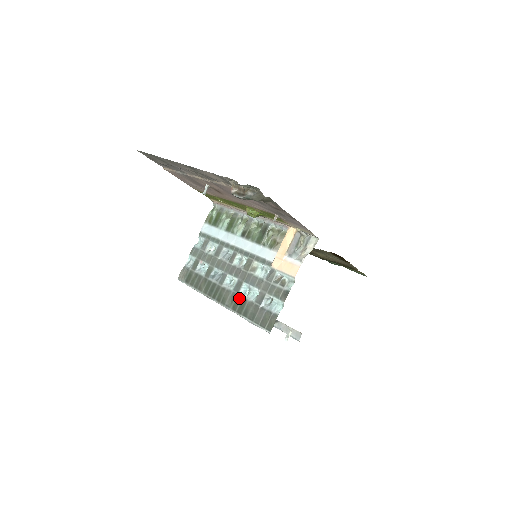
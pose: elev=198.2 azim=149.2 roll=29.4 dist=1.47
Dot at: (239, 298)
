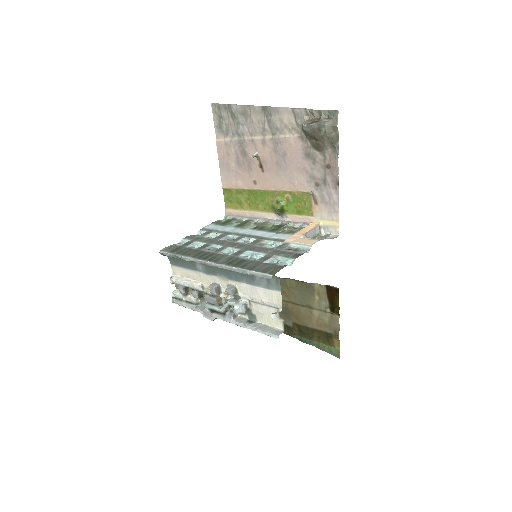
Dot at: (238, 258)
